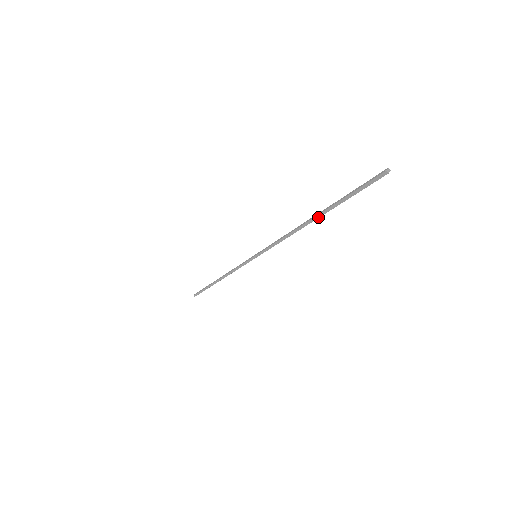
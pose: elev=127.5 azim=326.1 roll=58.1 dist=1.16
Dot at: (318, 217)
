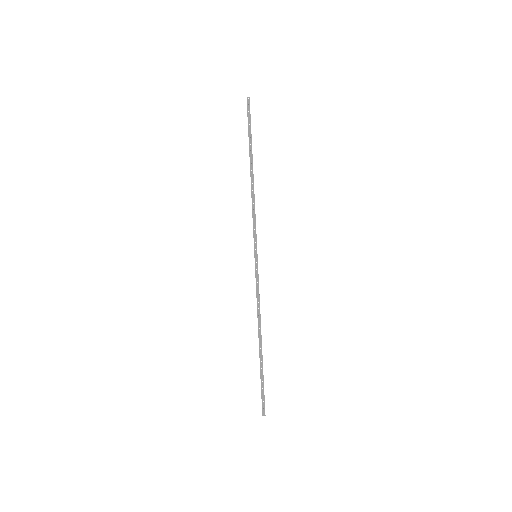
Dot at: (259, 350)
